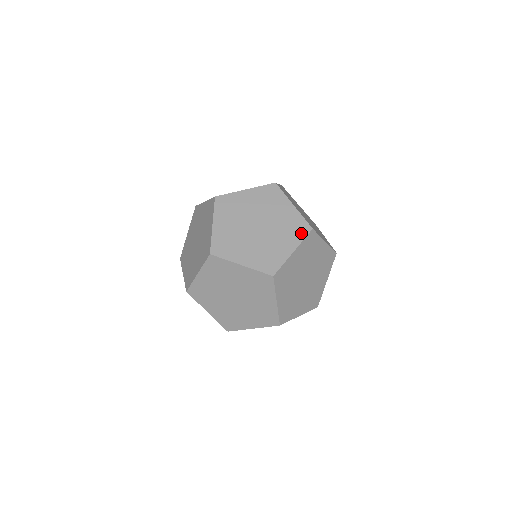
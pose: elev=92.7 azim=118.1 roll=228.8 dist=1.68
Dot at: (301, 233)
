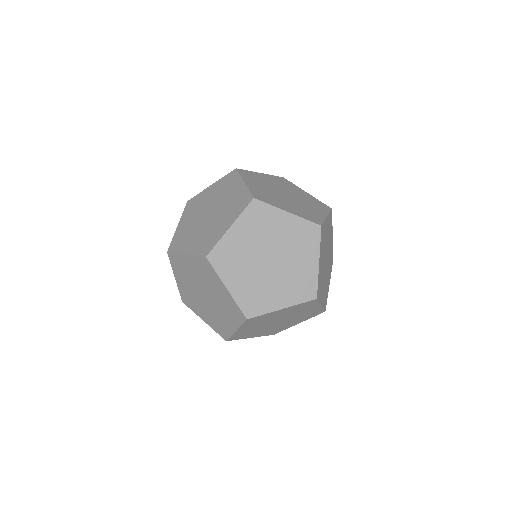
Dot at: (313, 316)
